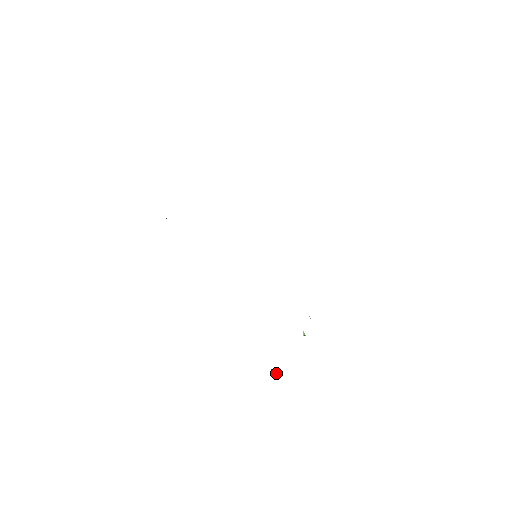
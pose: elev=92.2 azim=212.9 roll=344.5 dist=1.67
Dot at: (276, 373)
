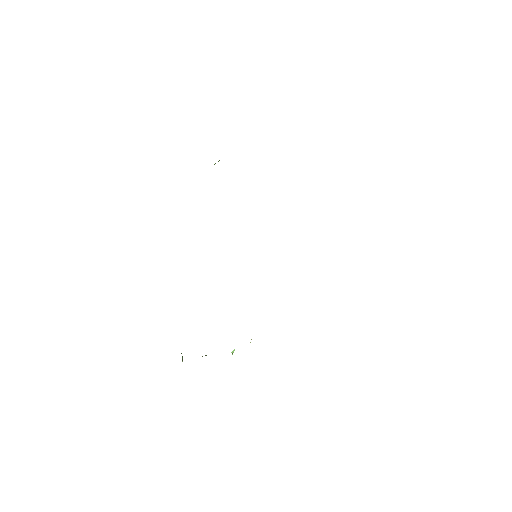
Dot at: (182, 361)
